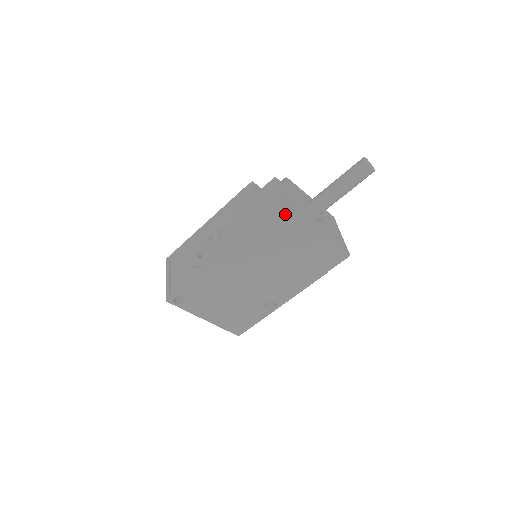
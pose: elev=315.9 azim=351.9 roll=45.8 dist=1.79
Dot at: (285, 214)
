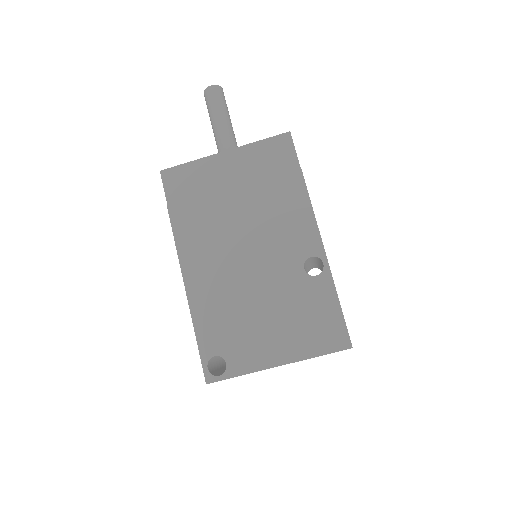
Dot at: (175, 176)
